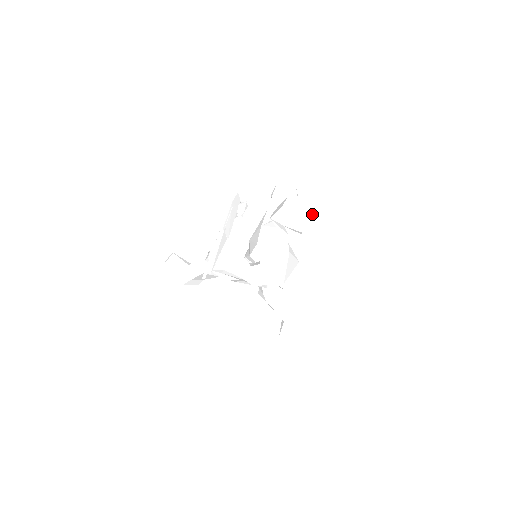
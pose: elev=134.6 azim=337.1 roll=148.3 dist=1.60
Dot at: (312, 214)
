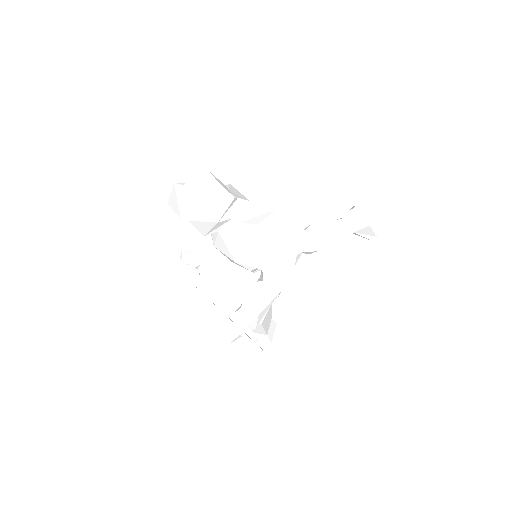
Dot at: (210, 179)
